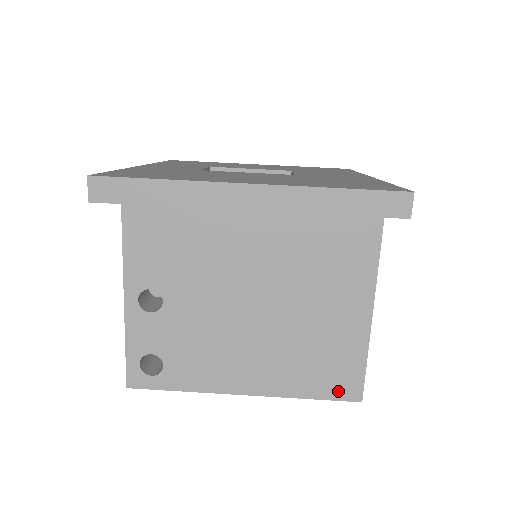
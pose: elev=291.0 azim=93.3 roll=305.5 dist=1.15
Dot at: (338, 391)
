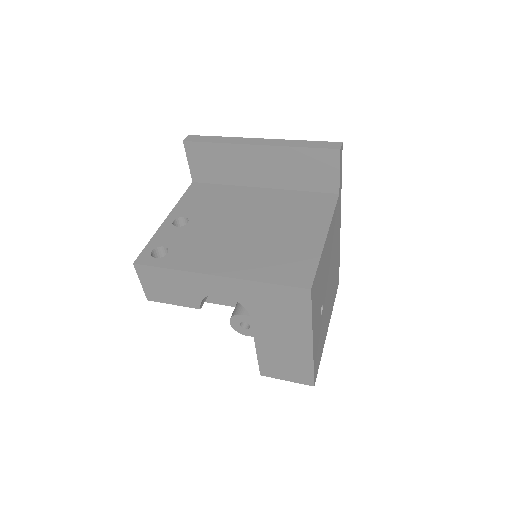
Dot at: (292, 280)
